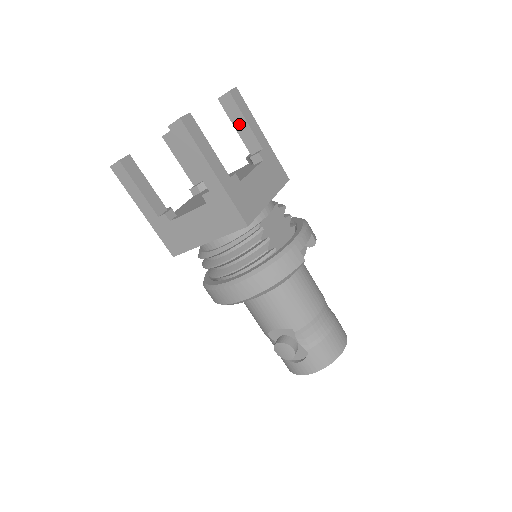
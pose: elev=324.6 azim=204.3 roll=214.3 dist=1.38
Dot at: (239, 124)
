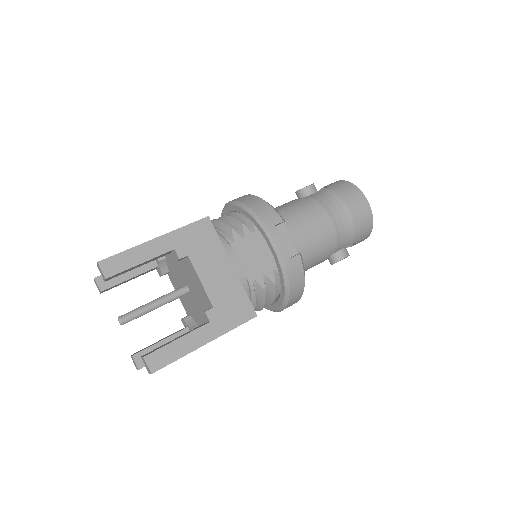
Dot at: (139, 266)
